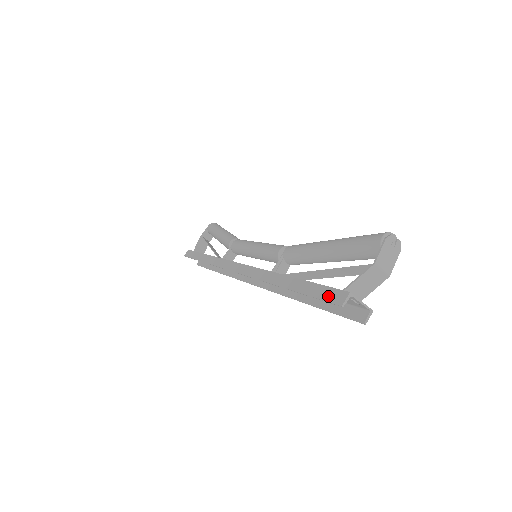
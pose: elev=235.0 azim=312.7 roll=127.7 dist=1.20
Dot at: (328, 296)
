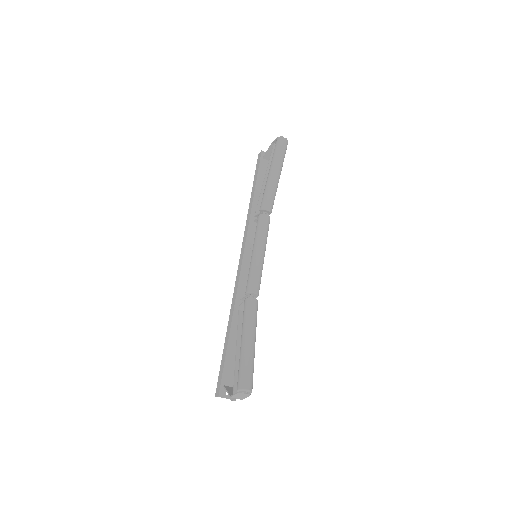
Dot at: (219, 381)
